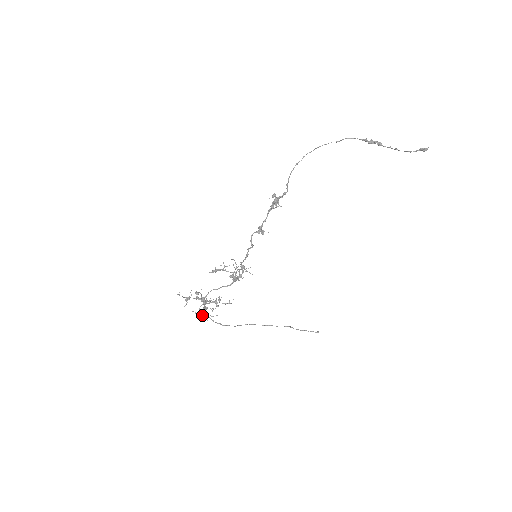
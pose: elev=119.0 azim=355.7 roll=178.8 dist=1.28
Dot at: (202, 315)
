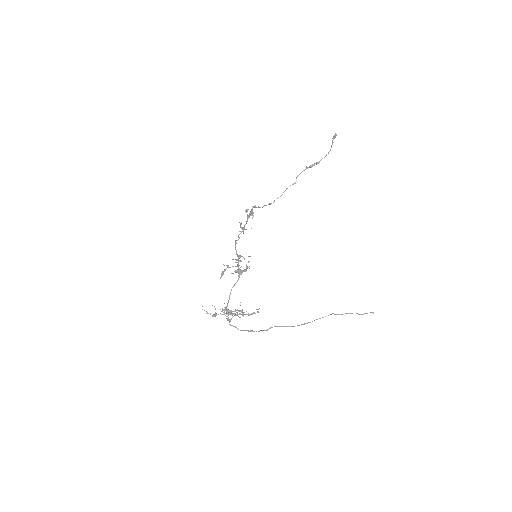
Dot at: (221, 311)
